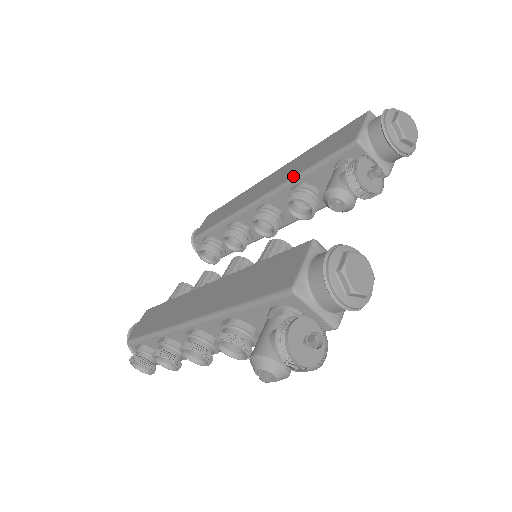
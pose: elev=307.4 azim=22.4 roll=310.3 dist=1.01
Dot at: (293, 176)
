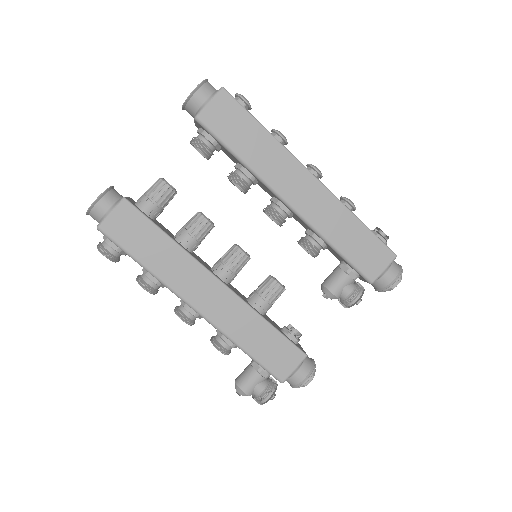
Dot at: (326, 238)
